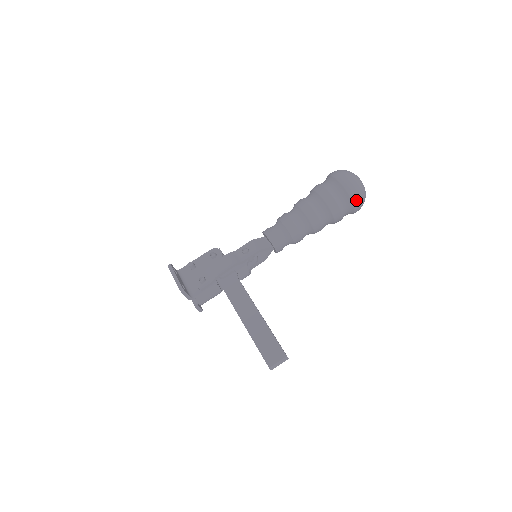
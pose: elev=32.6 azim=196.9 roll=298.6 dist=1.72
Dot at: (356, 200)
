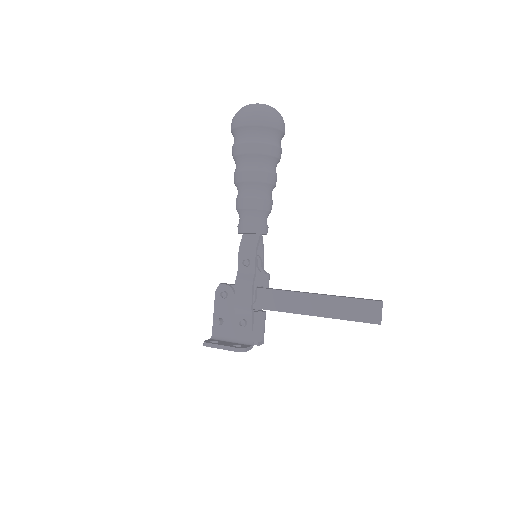
Dot at: (279, 124)
